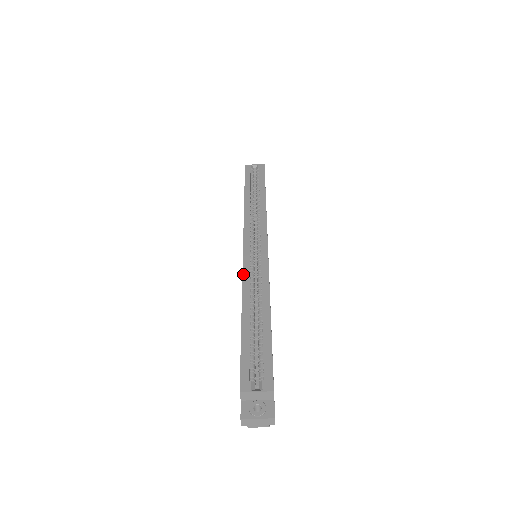
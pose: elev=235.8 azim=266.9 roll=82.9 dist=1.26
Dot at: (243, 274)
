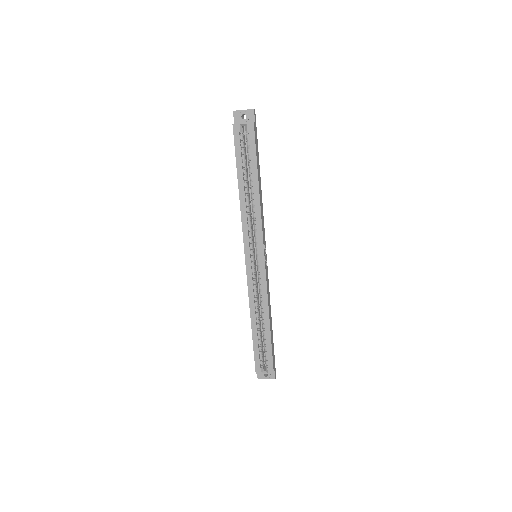
Dot at: (248, 289)
